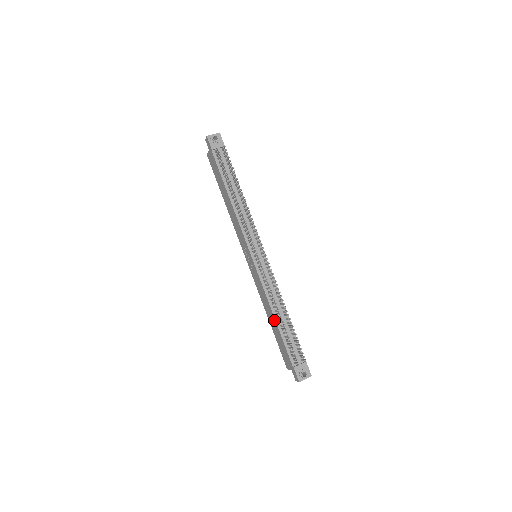
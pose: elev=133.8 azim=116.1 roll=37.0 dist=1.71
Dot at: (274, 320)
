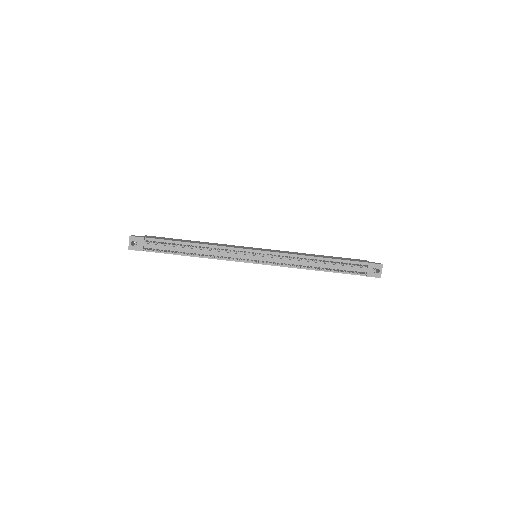
Dot at: occluded
